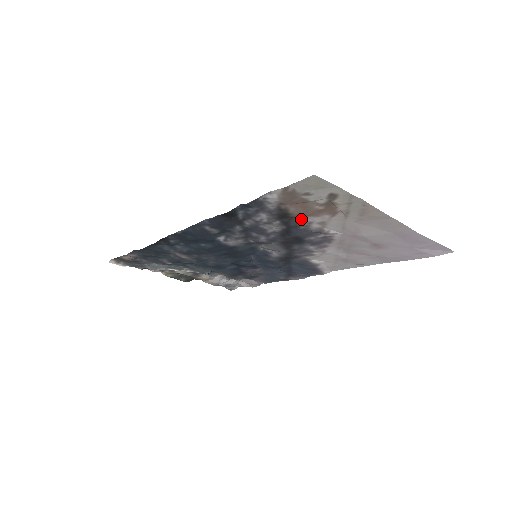
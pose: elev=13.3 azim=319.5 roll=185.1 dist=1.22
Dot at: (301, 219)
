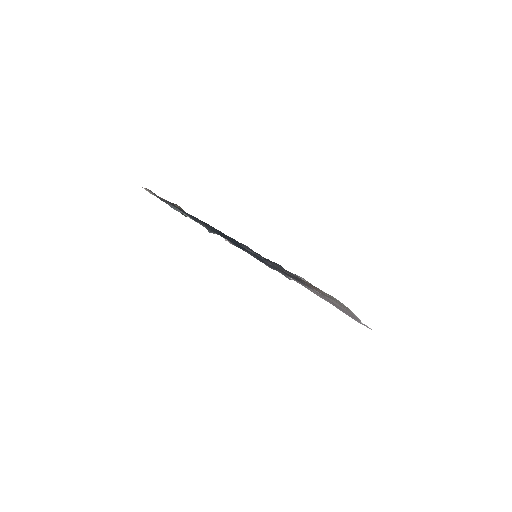
Dot at: occluded
